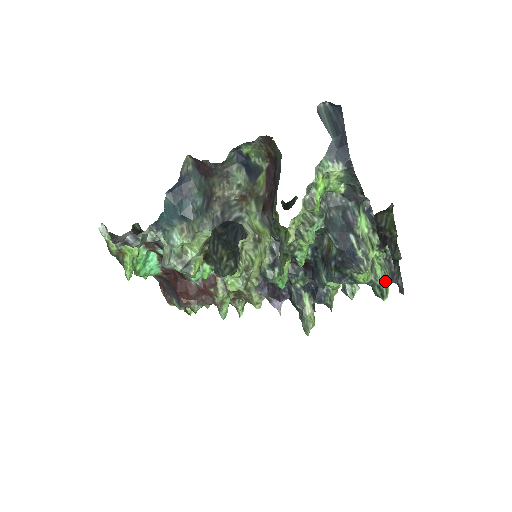
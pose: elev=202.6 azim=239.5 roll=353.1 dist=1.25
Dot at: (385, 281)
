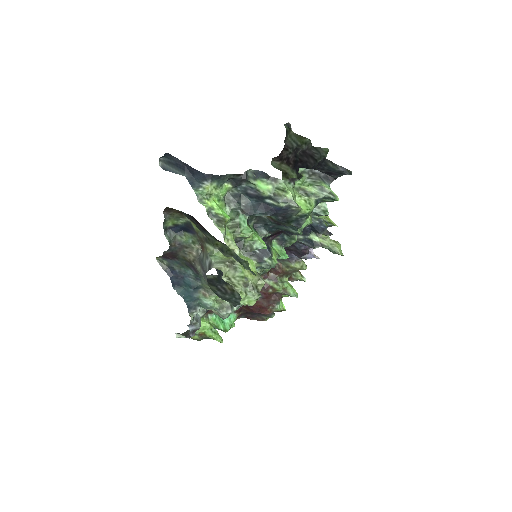
Dot at: (324, 190)
